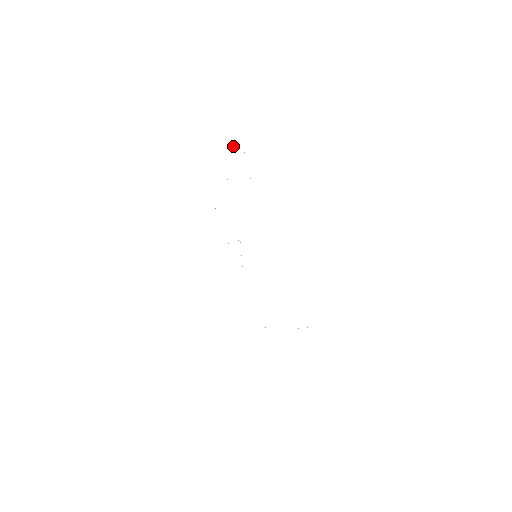
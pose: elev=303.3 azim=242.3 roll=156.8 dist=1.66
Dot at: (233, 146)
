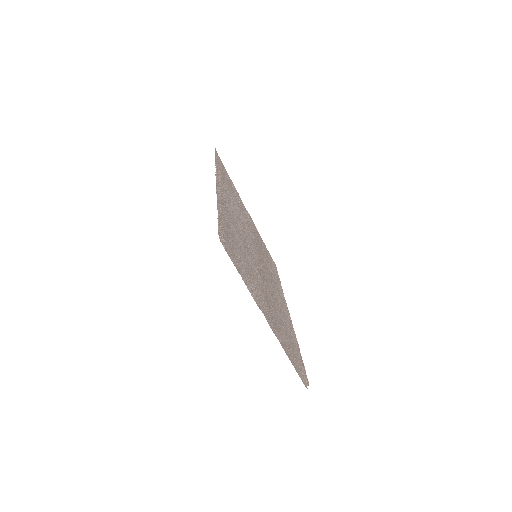
Dot at: (218, 227)
